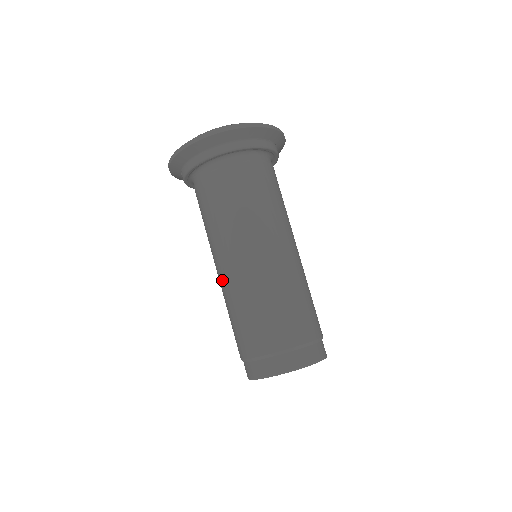
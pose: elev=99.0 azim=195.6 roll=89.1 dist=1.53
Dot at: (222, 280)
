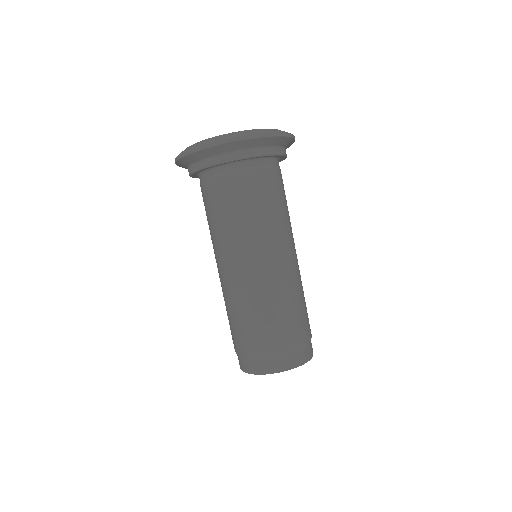
Dot at: (235, 280)
